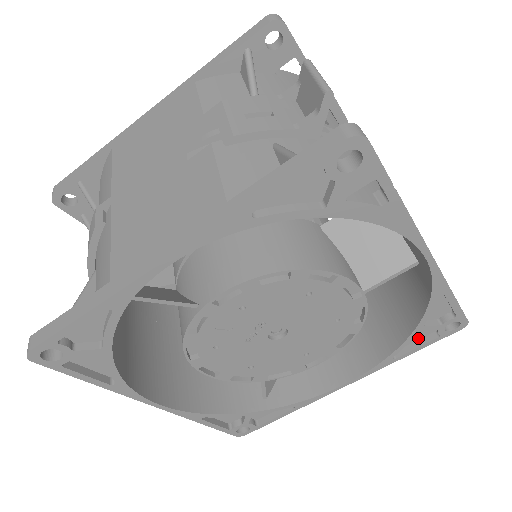
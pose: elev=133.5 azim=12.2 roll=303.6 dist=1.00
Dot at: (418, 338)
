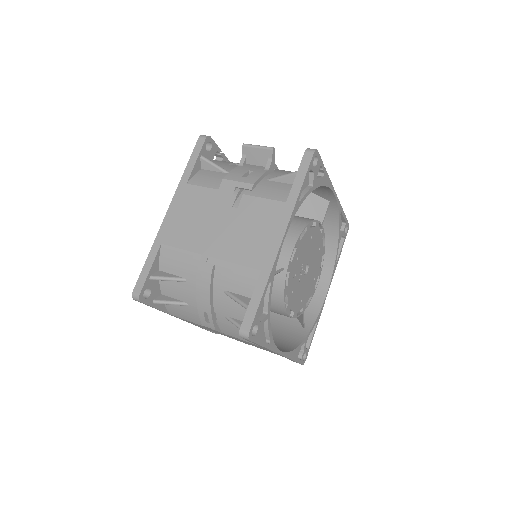
Dot at: occluded
